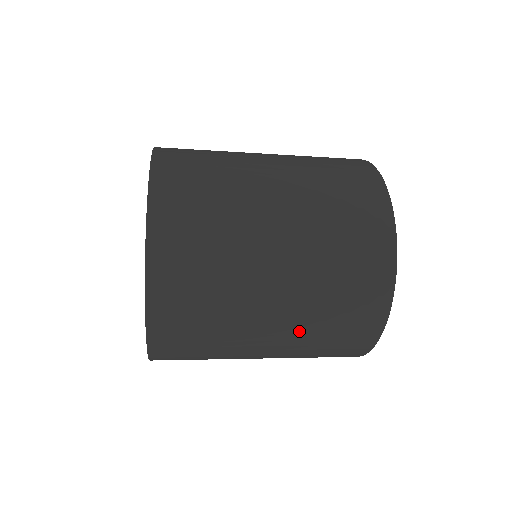
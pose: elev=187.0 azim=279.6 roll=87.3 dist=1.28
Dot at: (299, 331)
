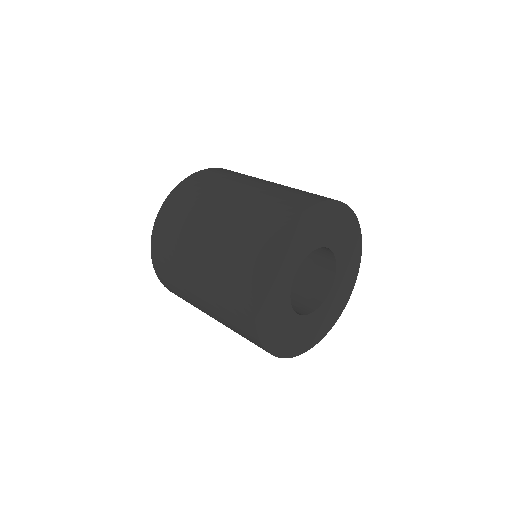
Dot at: (210, 285)
